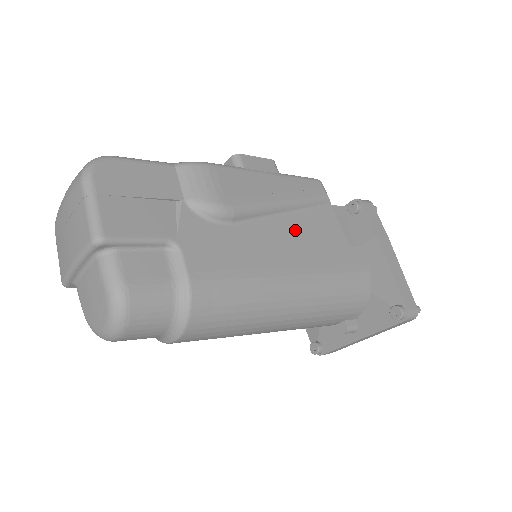
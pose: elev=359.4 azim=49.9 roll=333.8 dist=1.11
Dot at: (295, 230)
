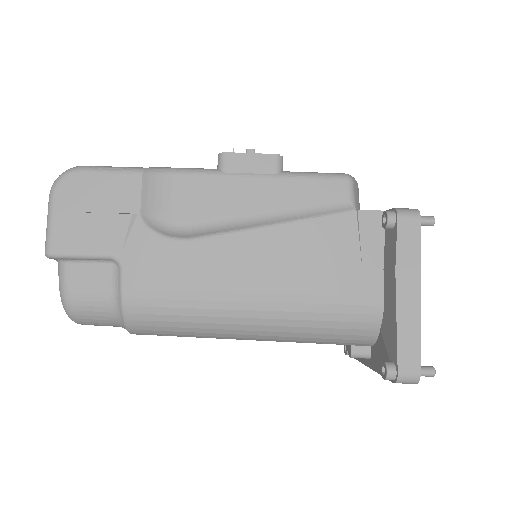
Dot at: (277, 247)
